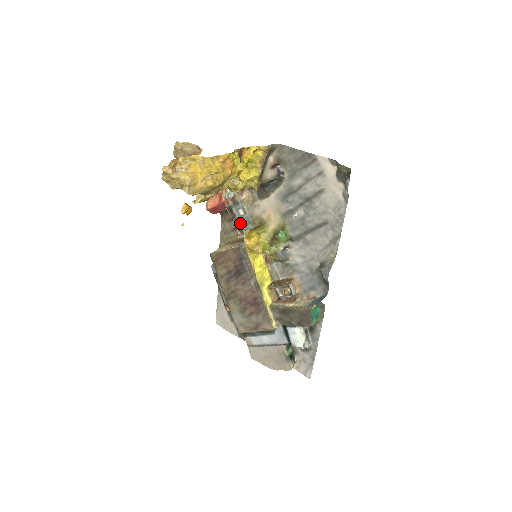
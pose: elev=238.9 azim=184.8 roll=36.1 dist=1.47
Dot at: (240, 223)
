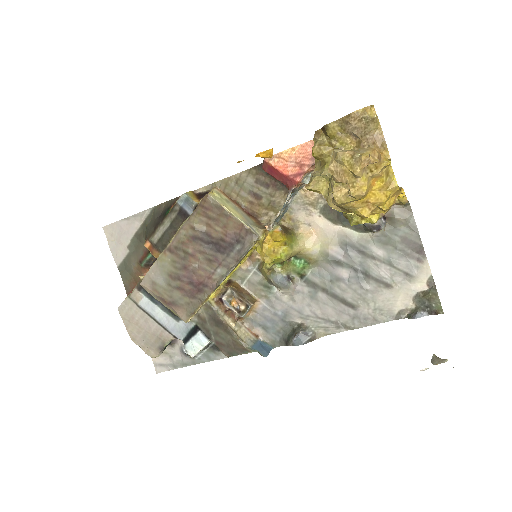
Dot at: occluded
